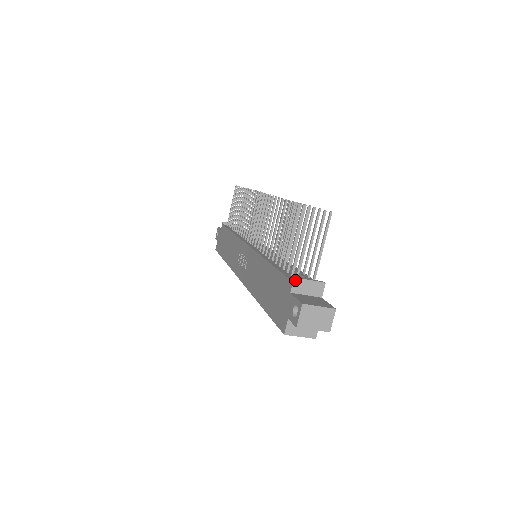
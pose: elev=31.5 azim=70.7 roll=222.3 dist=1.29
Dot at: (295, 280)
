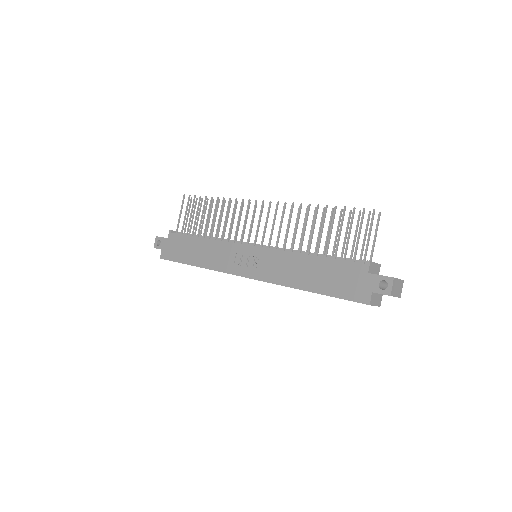
Dot at: (371, 263)
